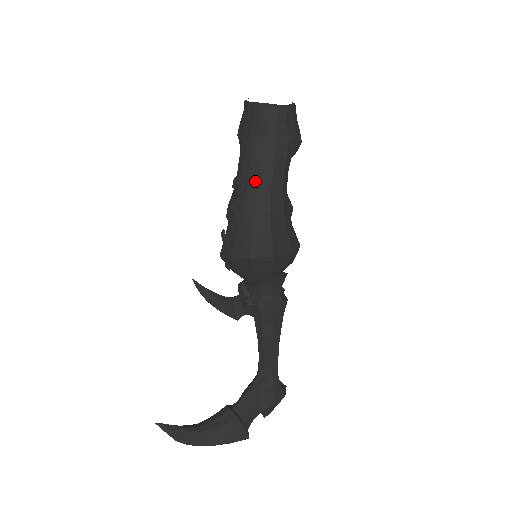
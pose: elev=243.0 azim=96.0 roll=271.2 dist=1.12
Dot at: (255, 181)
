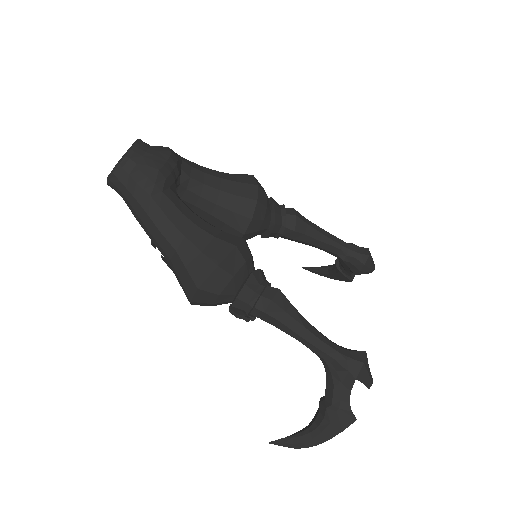
Dot at: (152, 237)
